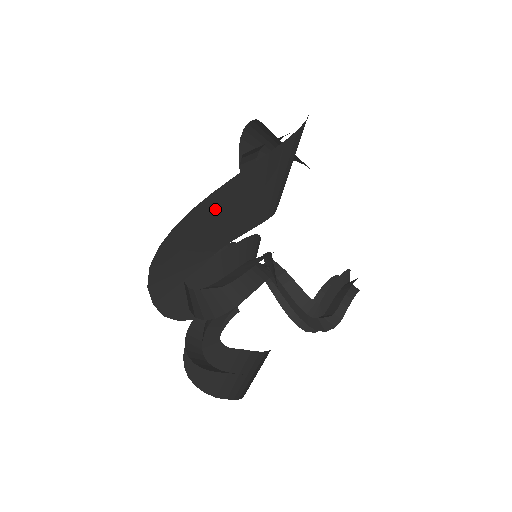
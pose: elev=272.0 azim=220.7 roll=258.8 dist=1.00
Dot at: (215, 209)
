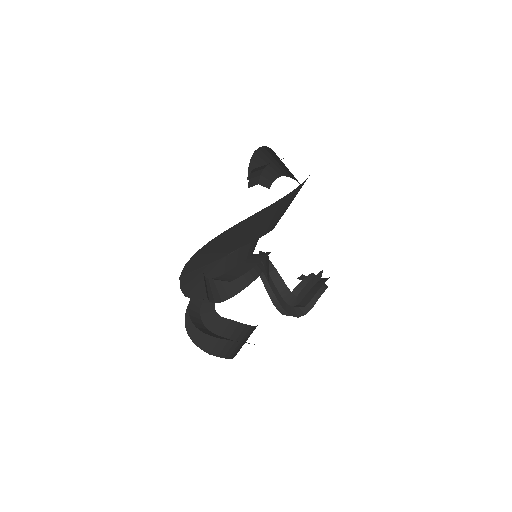
Dot at: (238, 230)
